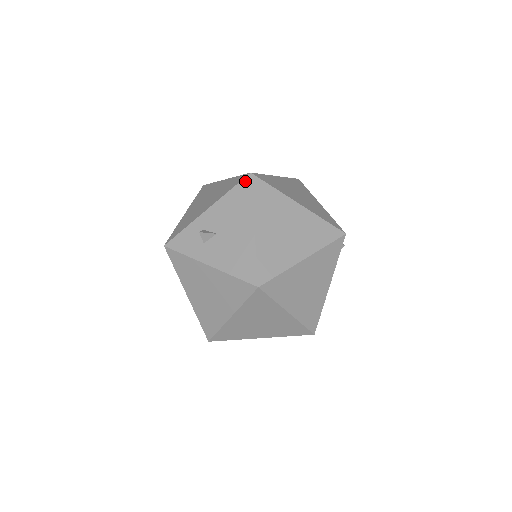
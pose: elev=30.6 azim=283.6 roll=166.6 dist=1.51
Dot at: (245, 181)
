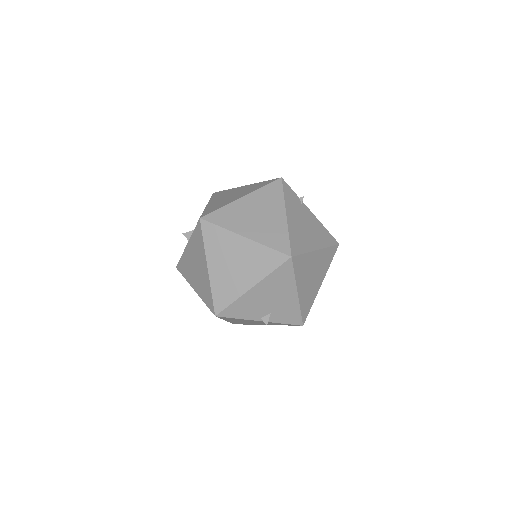
Dot at: occluded
